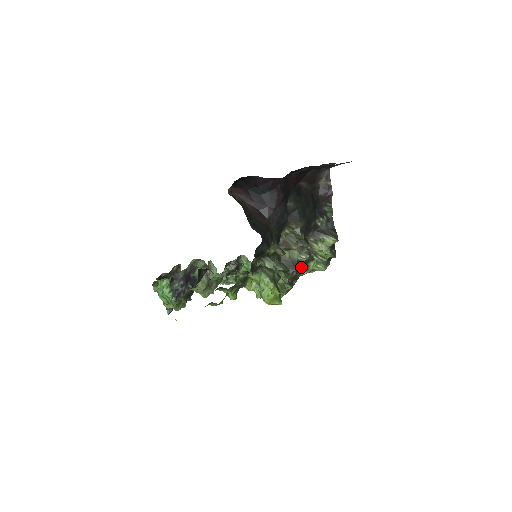
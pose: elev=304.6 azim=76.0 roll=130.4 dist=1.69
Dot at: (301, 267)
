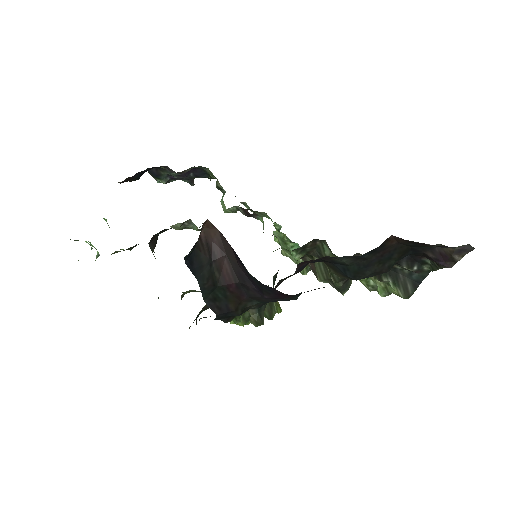
Dot at: occluded
